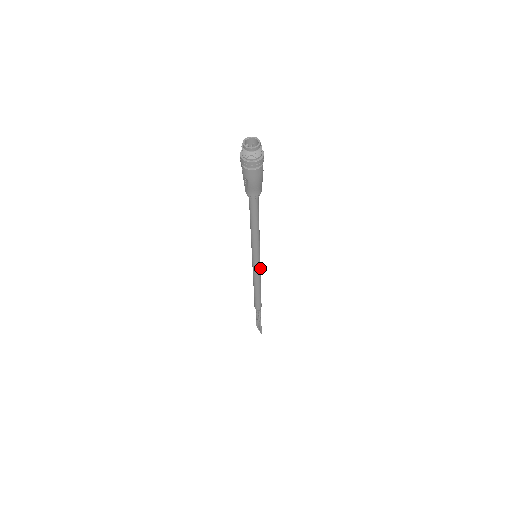
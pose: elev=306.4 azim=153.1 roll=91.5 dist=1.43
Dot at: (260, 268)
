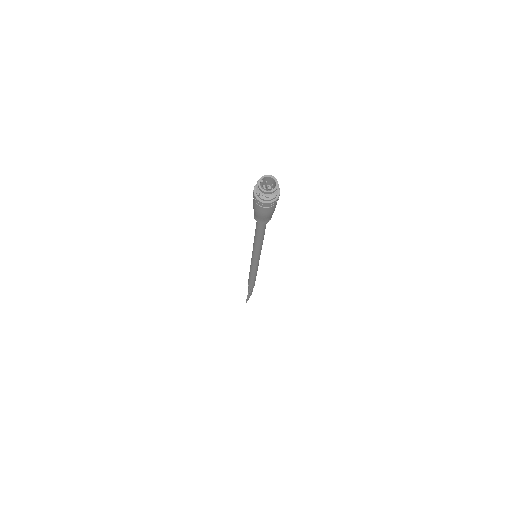
Dot at: (257, 266)
